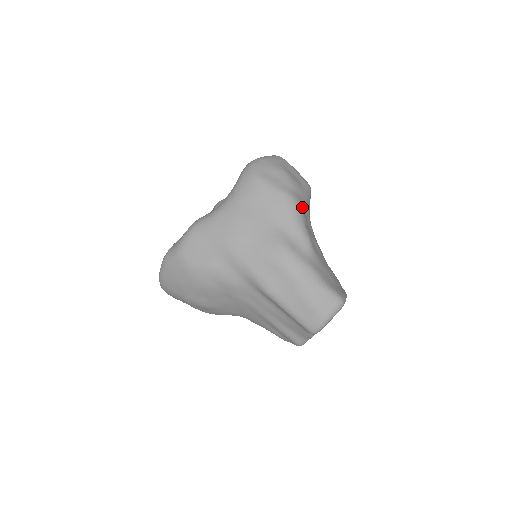
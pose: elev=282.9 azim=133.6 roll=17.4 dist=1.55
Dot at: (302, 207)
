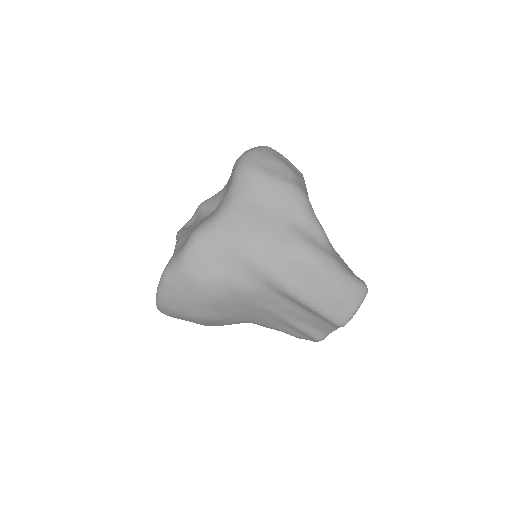
Dot at: occluded
